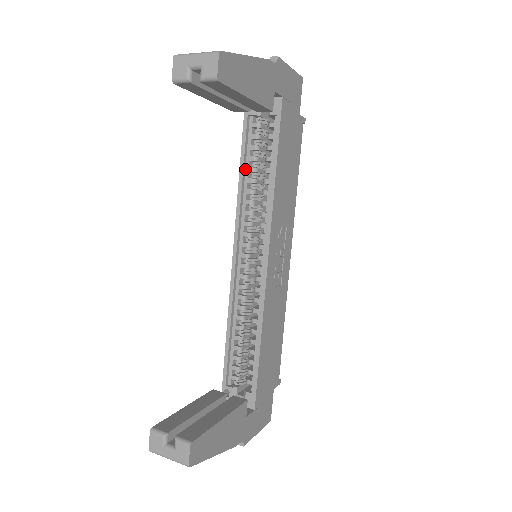
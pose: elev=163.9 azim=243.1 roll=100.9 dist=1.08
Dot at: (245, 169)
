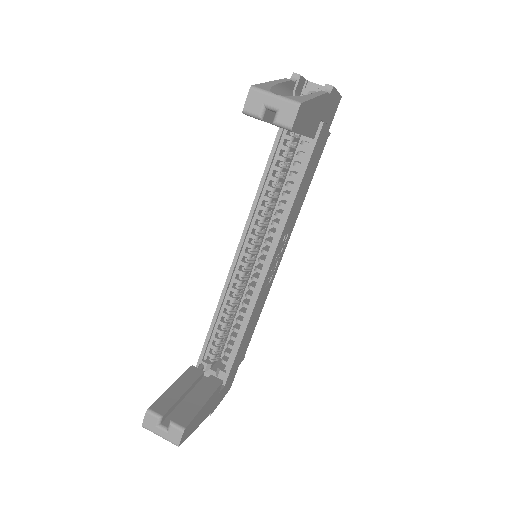
Dot at: (267, 176)
